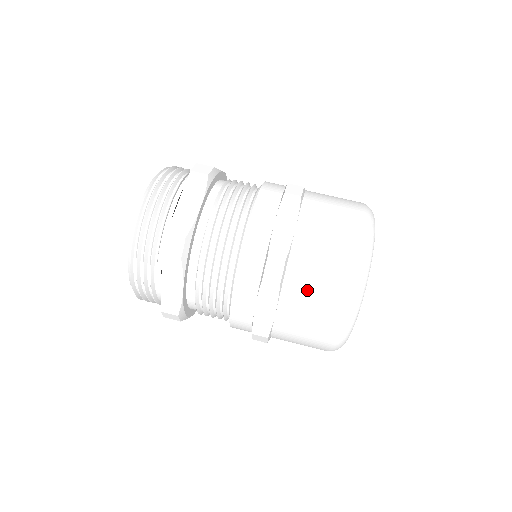
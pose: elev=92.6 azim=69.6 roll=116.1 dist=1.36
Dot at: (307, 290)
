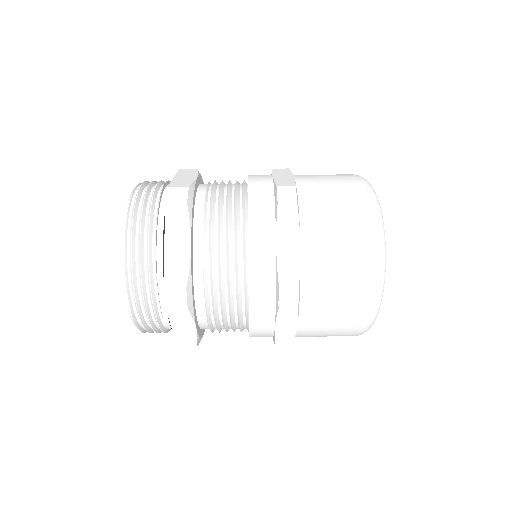
Dot at: (326, 305)
